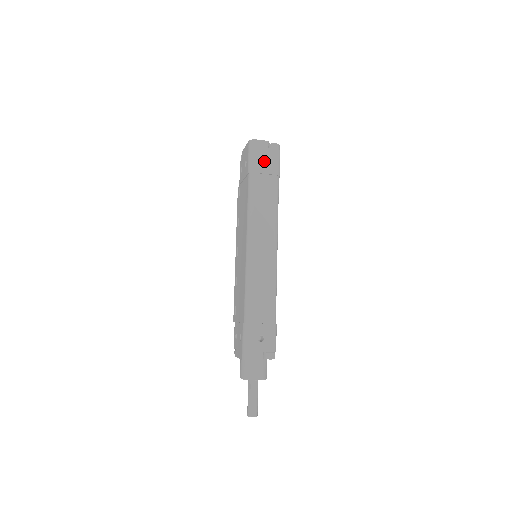
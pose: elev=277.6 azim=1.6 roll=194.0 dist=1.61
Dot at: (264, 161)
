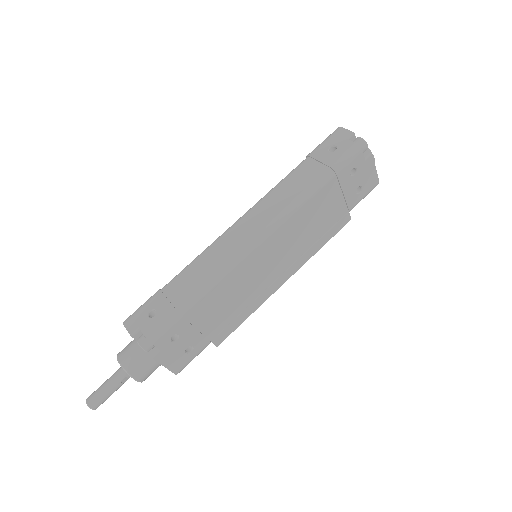
Dot at: occluded
